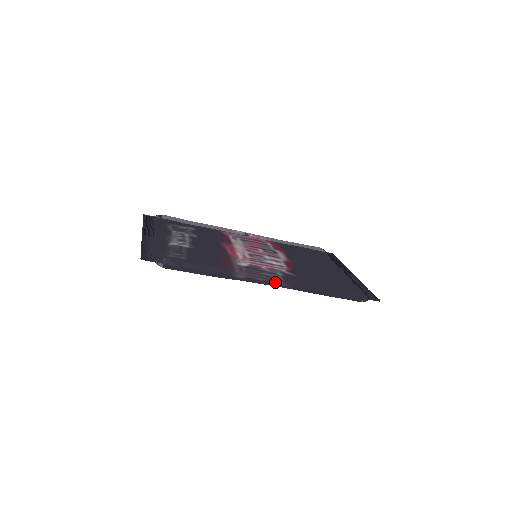
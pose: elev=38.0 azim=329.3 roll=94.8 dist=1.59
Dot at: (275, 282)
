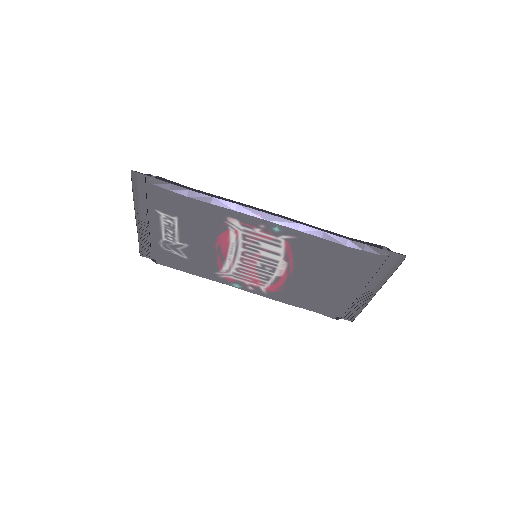
Dot at: (273, 215)
